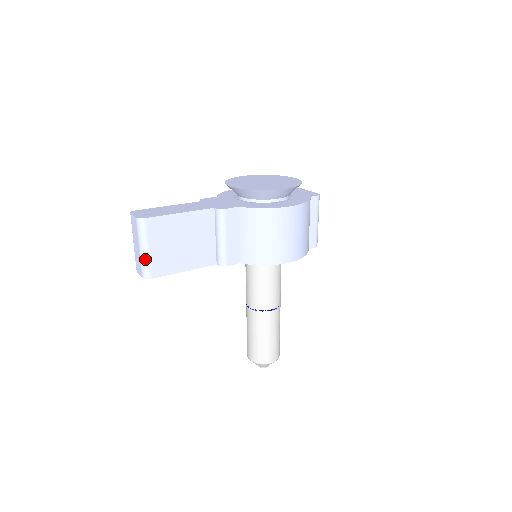
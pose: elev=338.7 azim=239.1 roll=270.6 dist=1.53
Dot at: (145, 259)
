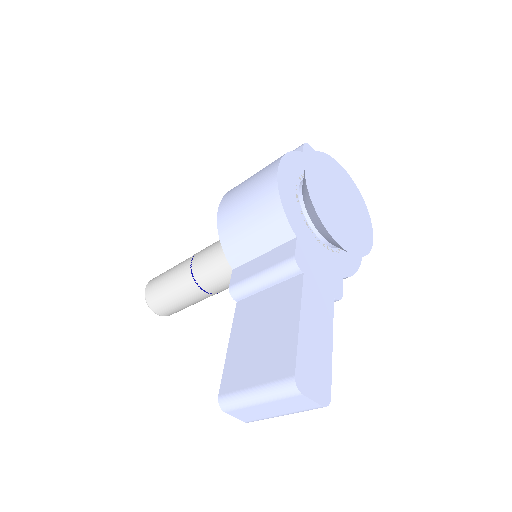
Dot at: occluded
